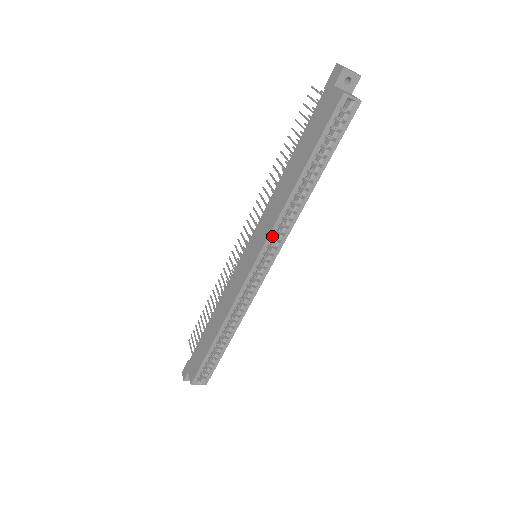
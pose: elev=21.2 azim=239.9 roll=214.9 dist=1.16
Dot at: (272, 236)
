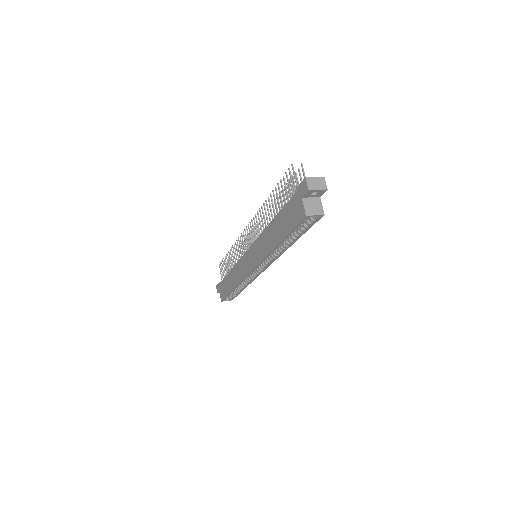
Dot at: (263, 262)
